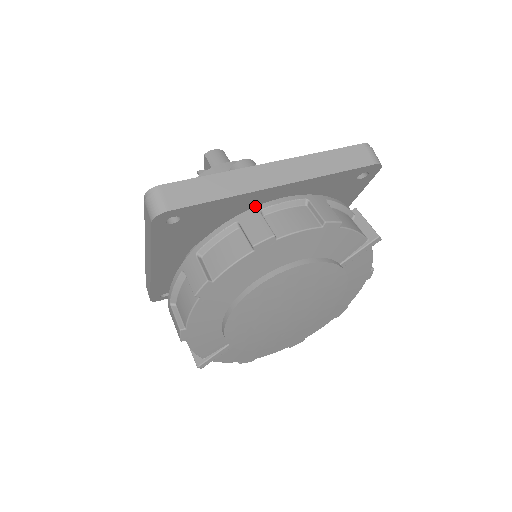
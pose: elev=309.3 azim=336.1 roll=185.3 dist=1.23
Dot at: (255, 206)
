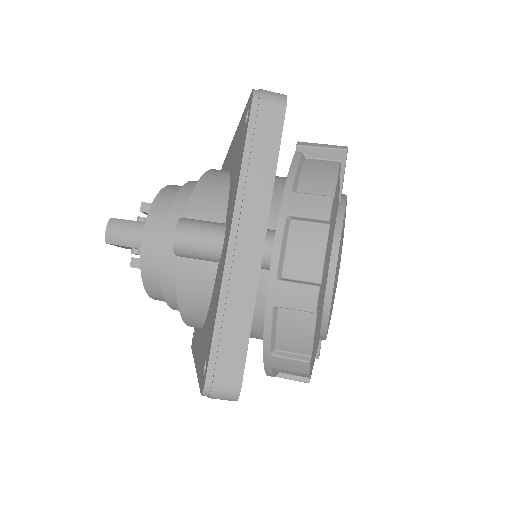
Dot at: occluded
